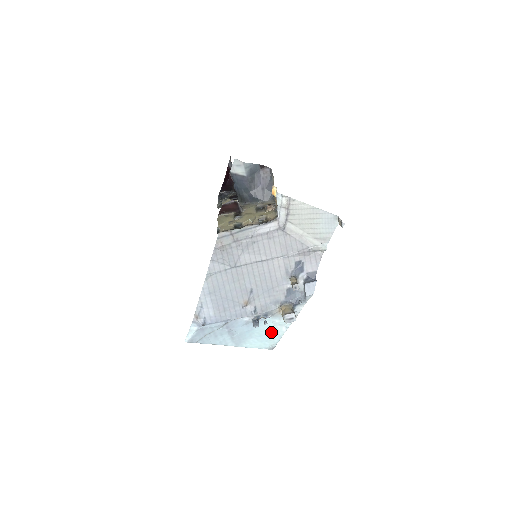
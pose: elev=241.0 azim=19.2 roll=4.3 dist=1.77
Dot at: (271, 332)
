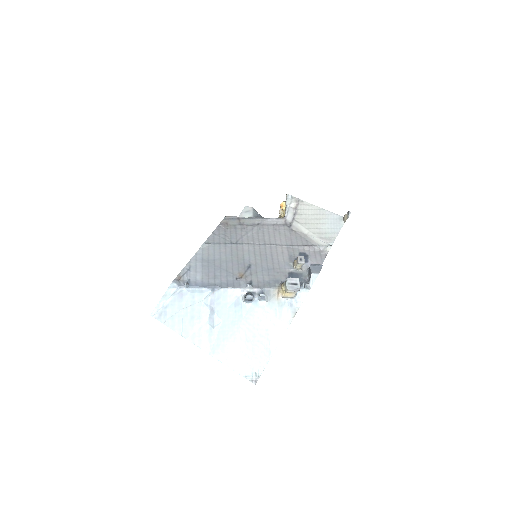
Dot at: (260, 338)
